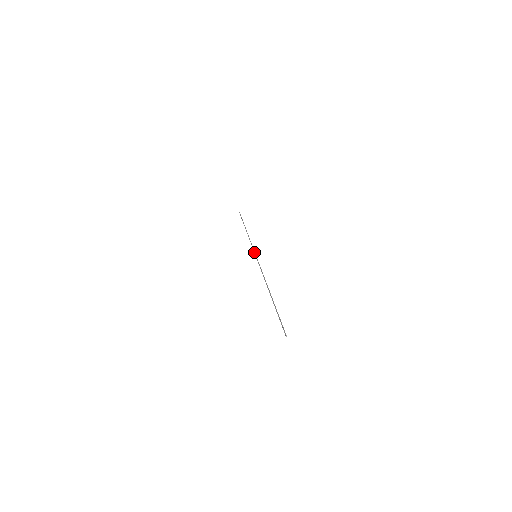
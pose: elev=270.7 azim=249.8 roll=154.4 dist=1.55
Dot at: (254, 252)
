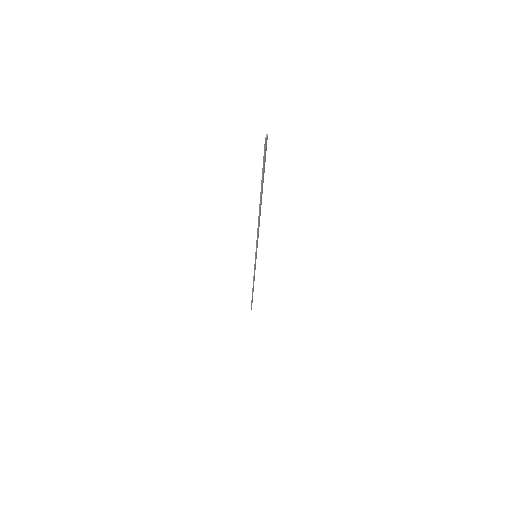
Dot at: (256, 257)
